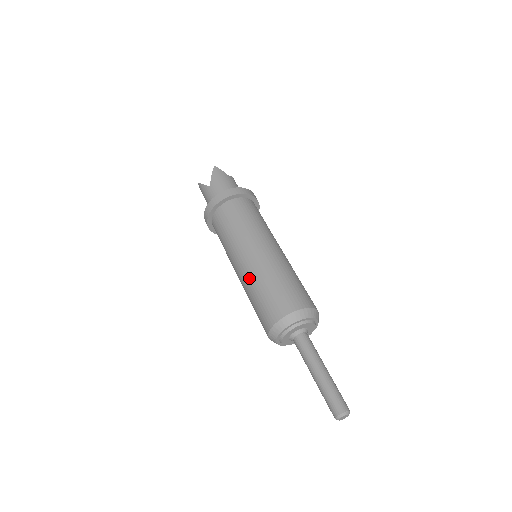
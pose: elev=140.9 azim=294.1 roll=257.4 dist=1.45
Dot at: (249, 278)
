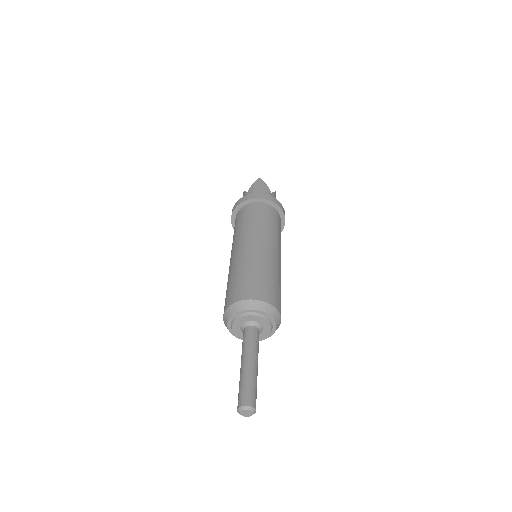
Dot at: (231, 267)
